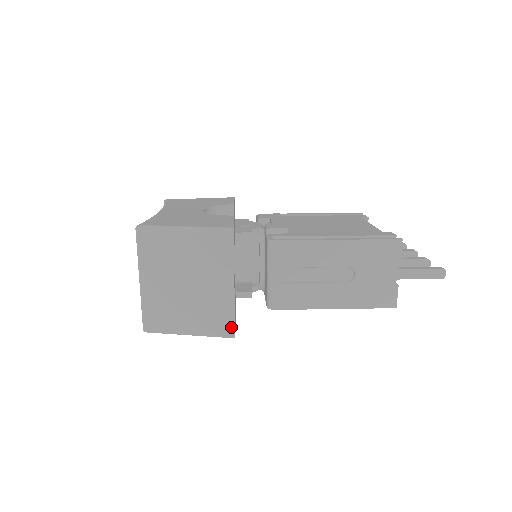
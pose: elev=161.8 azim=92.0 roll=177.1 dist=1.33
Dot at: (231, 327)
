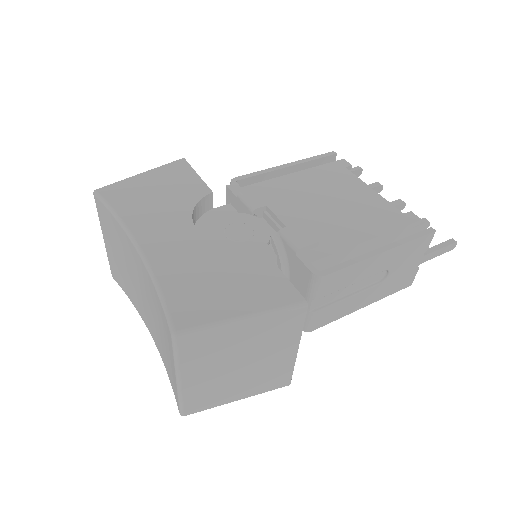
Dot at: (287, 380)
